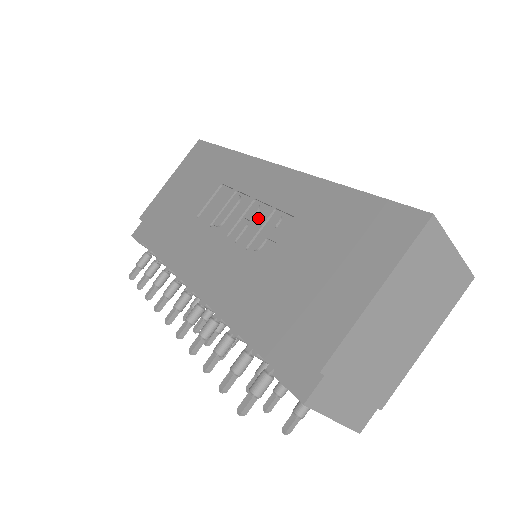
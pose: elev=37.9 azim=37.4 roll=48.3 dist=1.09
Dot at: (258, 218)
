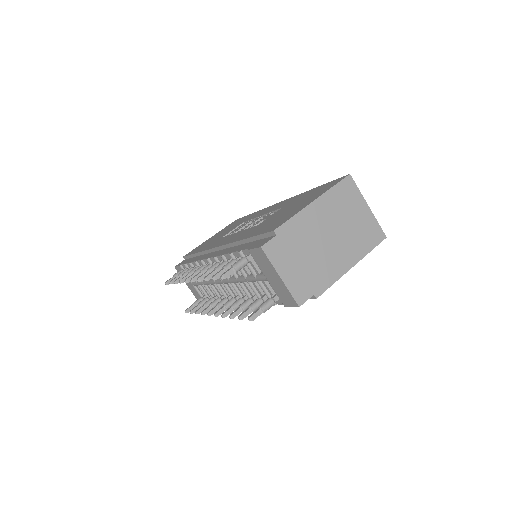
Dot at: occluded
